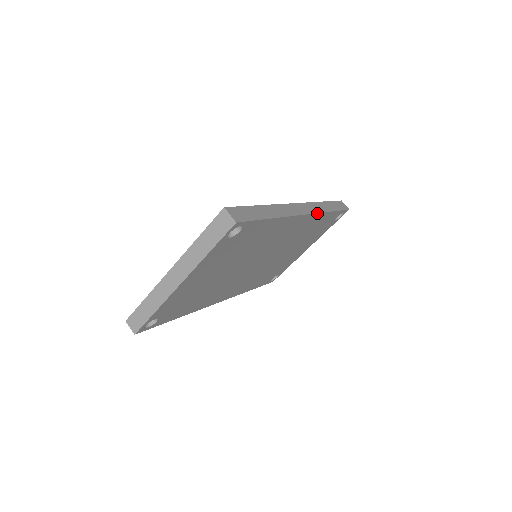
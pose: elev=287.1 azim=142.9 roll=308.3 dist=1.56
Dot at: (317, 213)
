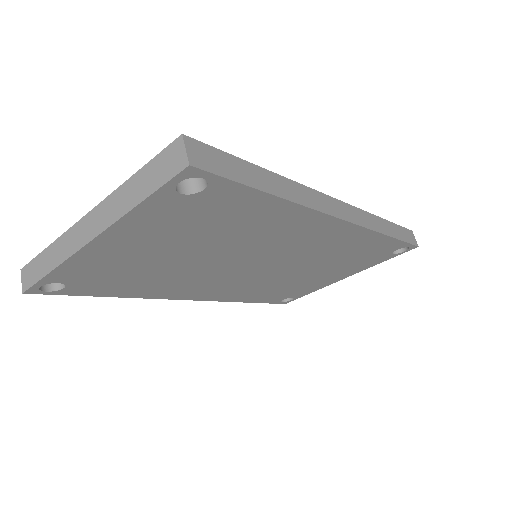
Dot at: (364, 227)
